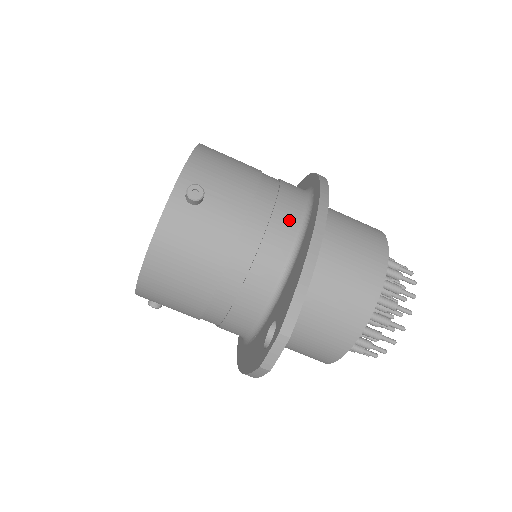
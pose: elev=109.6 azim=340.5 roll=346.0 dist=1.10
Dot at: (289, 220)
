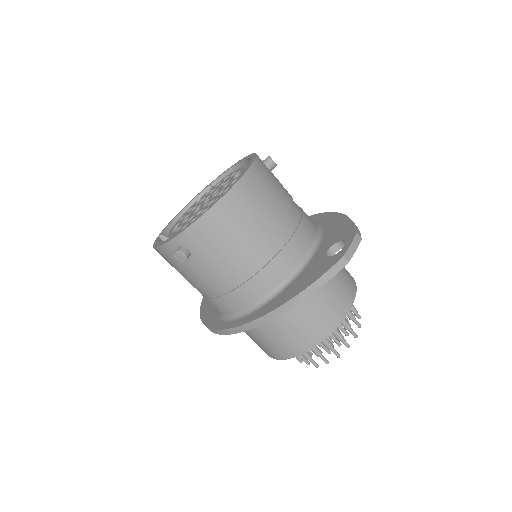
Dot at: occluded
